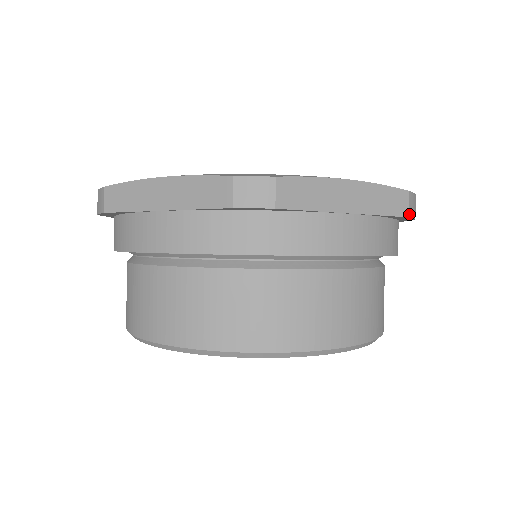
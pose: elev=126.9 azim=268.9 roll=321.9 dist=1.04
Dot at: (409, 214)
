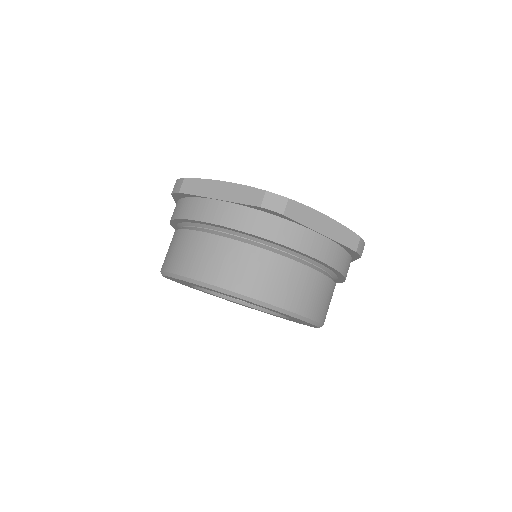
Dot at: (357, 250)
